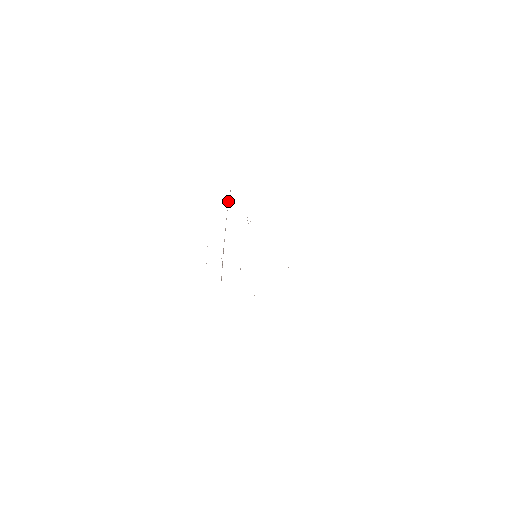
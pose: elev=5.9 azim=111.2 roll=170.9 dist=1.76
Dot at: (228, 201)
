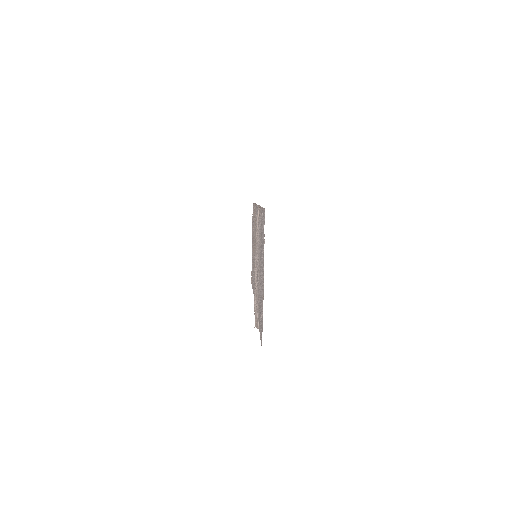
Dot at: (257, 222)
